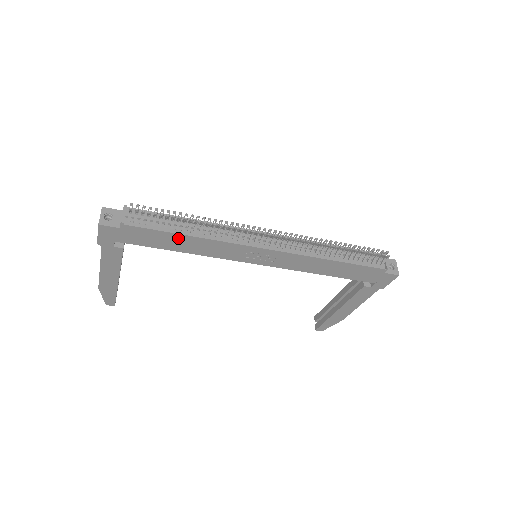
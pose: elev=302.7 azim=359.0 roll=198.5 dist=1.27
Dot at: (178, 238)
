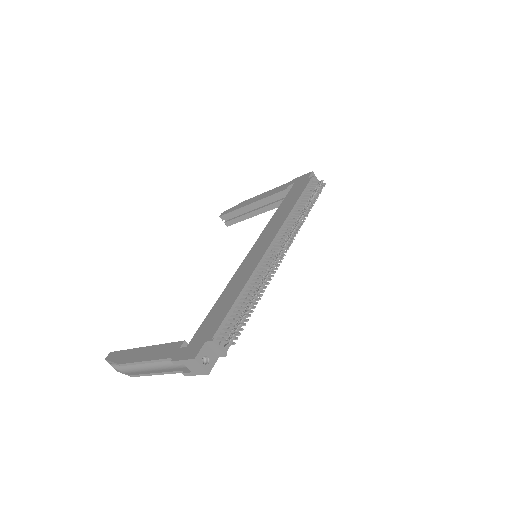
Dot at: occluded
